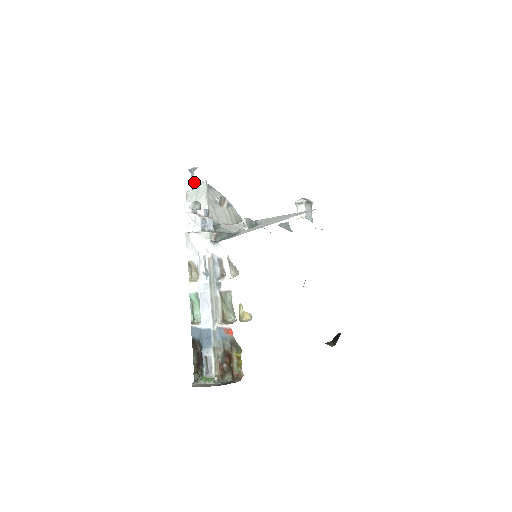
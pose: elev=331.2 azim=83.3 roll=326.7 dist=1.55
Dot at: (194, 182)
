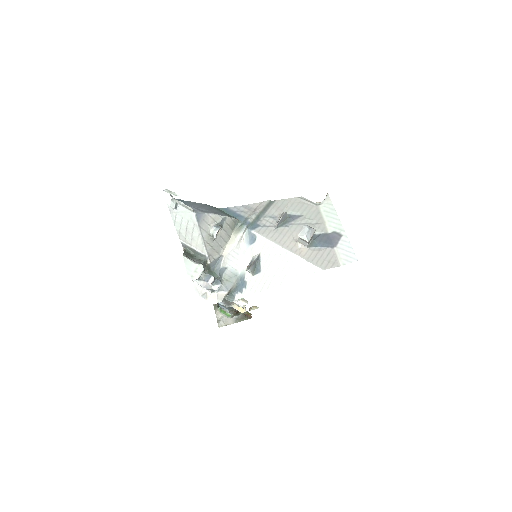
Dot at: (174, 199)
